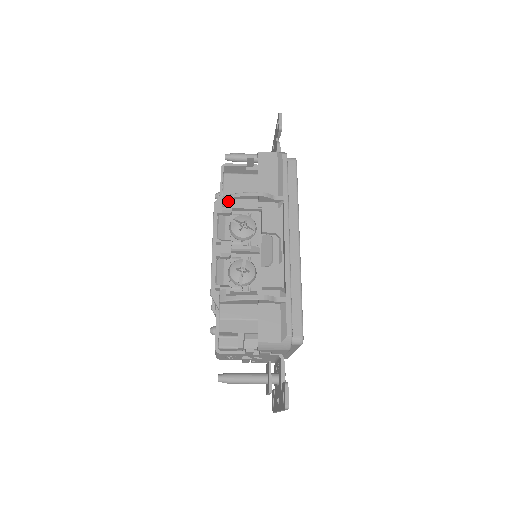
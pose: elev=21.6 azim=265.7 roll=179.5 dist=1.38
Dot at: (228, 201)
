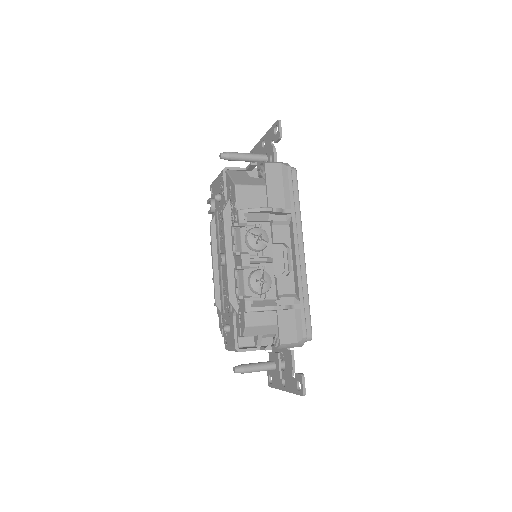
Dot at: (244, 215)
